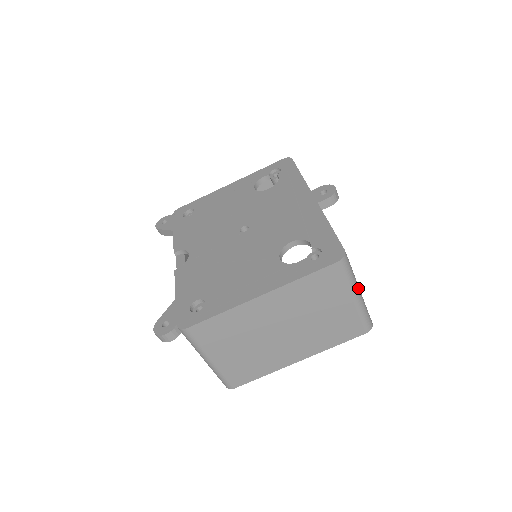
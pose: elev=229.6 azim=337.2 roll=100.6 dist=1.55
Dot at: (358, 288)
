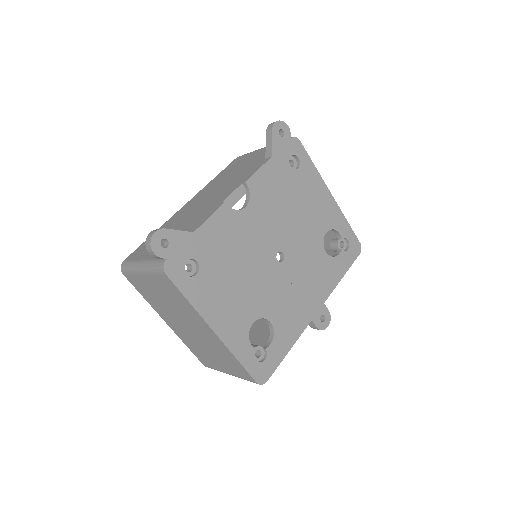
Dot at: occluded
